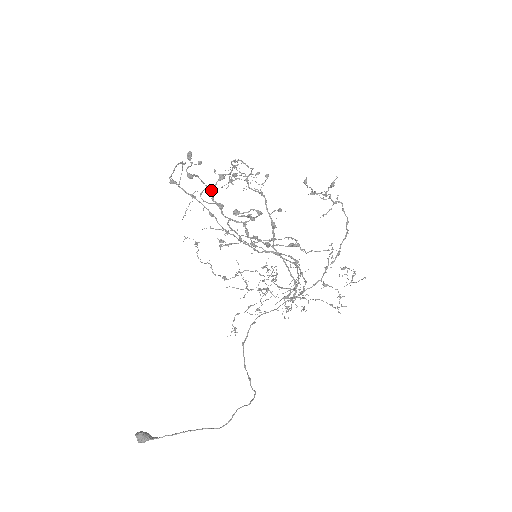
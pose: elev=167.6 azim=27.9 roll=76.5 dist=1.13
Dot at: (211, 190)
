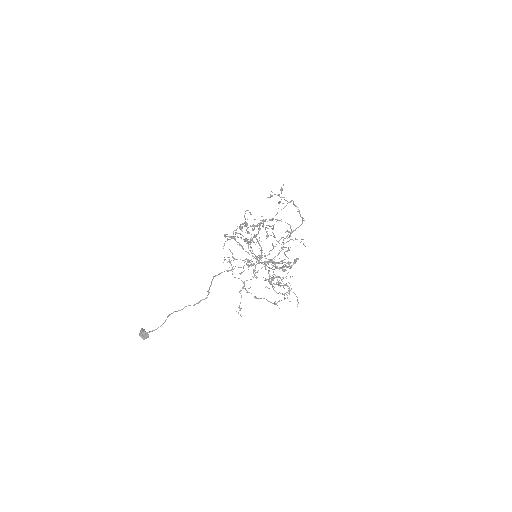
Dot at: occluded
